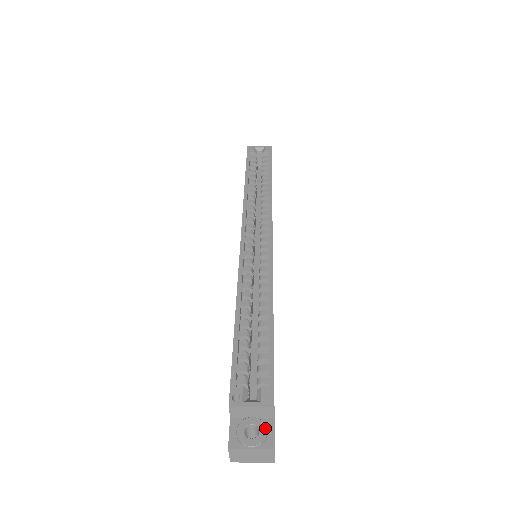
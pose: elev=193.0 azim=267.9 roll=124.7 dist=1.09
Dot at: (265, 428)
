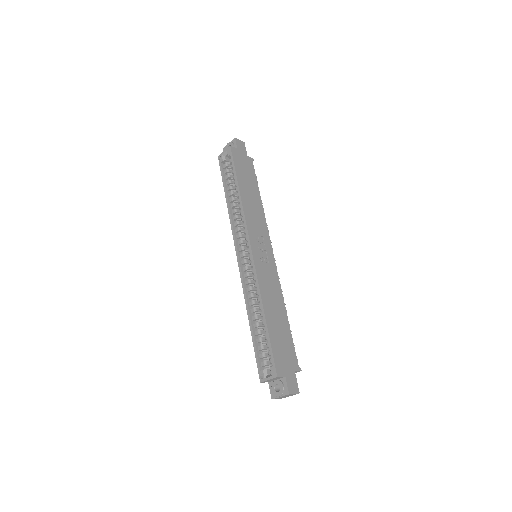
Dot at: (282, 385)
